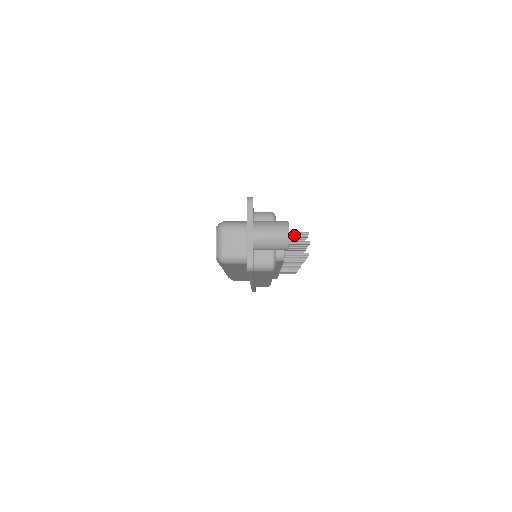
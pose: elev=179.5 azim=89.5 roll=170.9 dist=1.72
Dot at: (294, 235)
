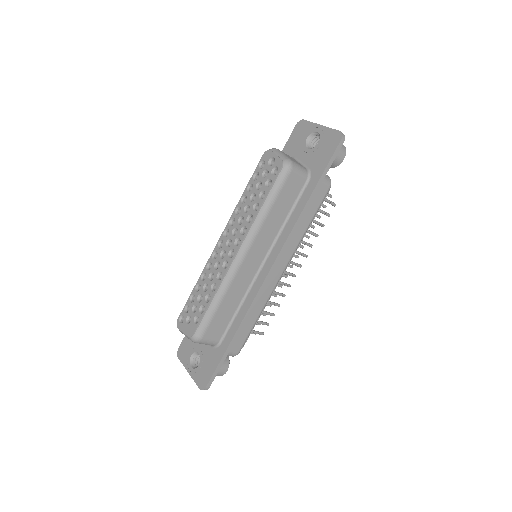
Dot at: occluded
